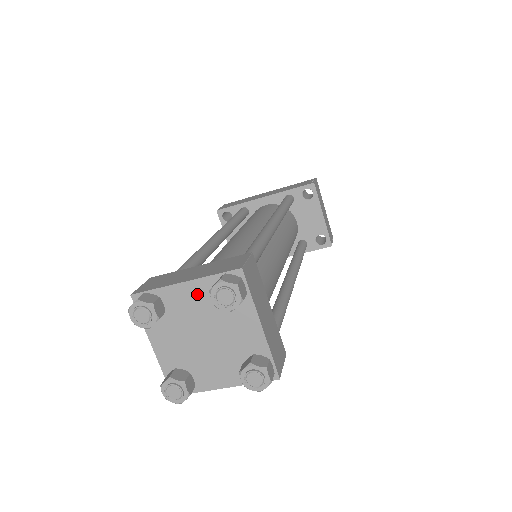
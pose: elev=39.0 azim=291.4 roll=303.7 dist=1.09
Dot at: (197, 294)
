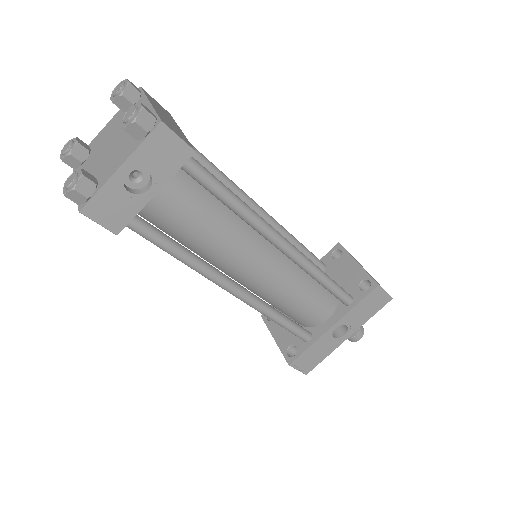
Dot at: (112, 124)
